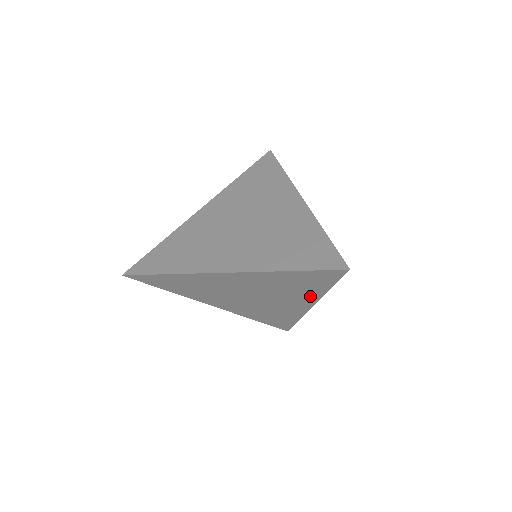
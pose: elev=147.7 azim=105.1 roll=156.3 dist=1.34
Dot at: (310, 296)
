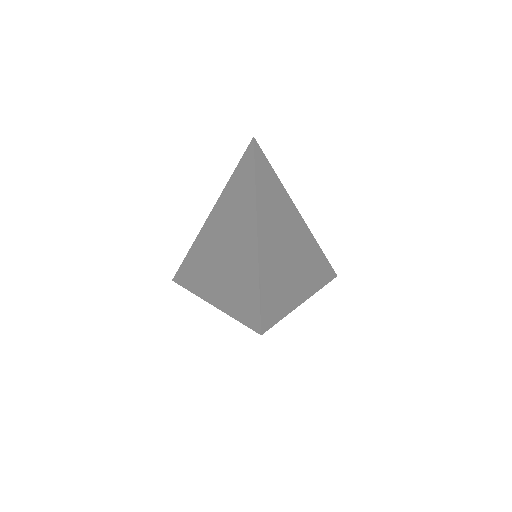
Dot at: (250, 203)
